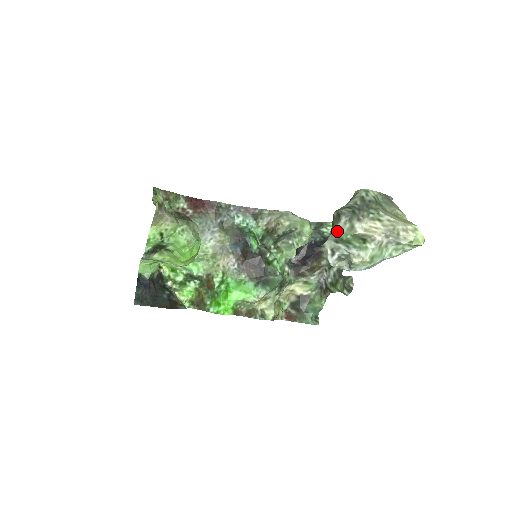
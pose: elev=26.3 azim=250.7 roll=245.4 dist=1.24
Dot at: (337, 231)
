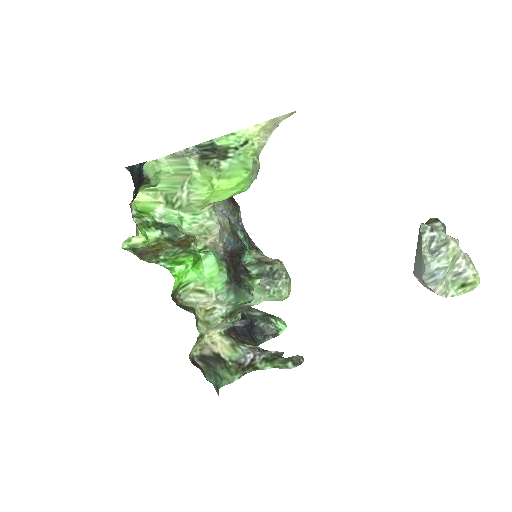
Dot at: (433, 226)
